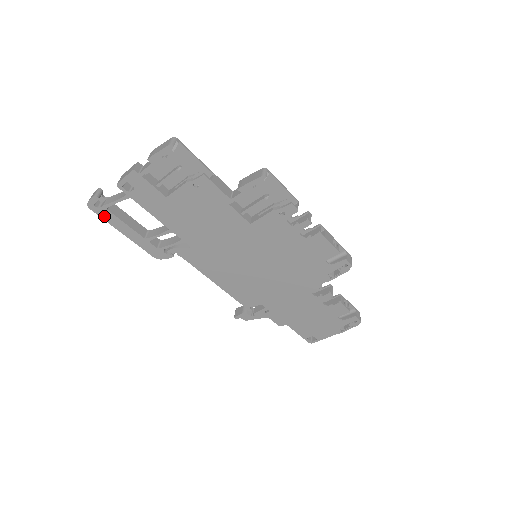
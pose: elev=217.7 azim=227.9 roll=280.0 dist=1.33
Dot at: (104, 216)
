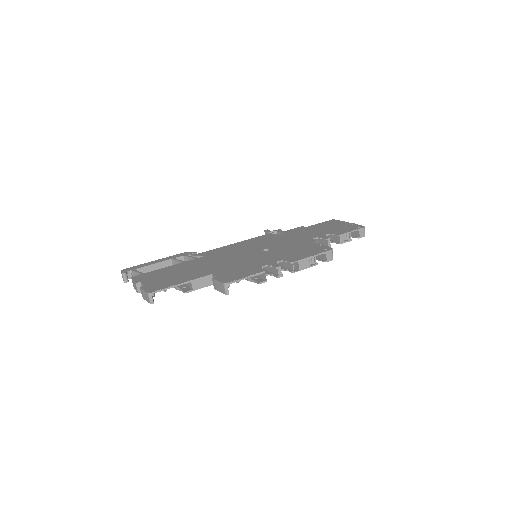
Dot at: occluded
